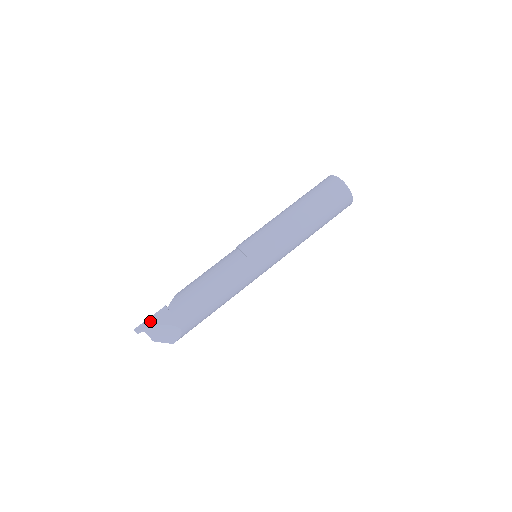
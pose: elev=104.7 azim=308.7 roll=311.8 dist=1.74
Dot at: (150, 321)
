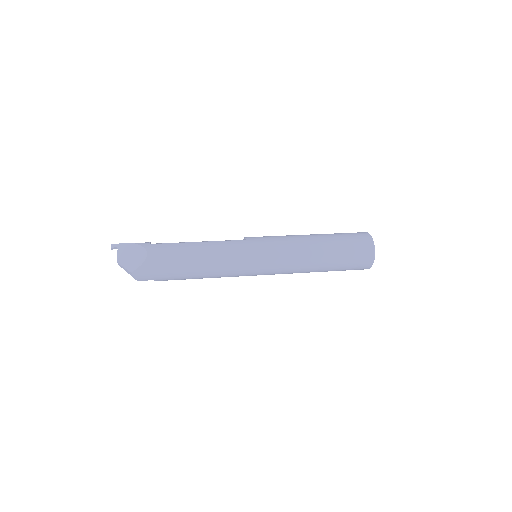
Dot at: occluded
